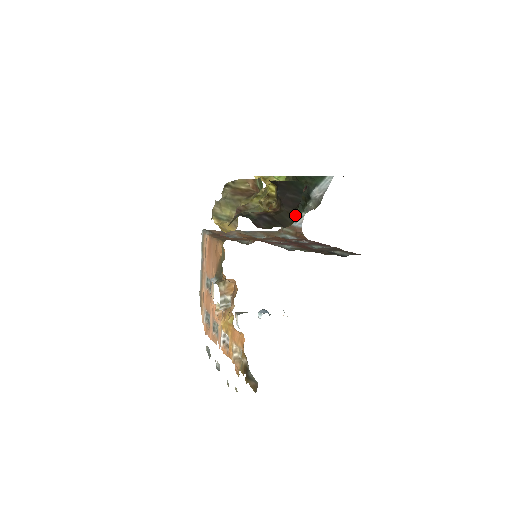
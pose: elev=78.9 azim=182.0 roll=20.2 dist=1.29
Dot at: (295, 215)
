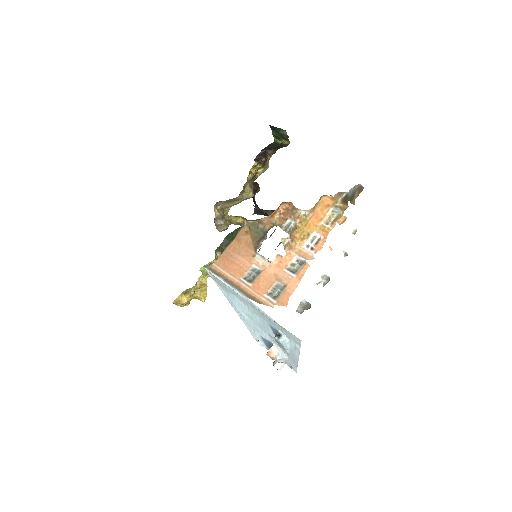
Dot at: (285, 146)
